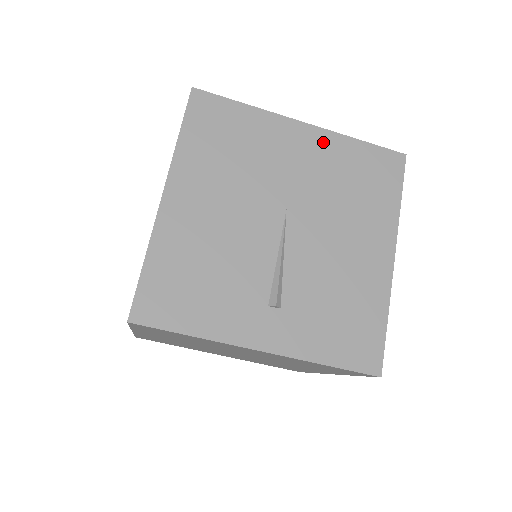
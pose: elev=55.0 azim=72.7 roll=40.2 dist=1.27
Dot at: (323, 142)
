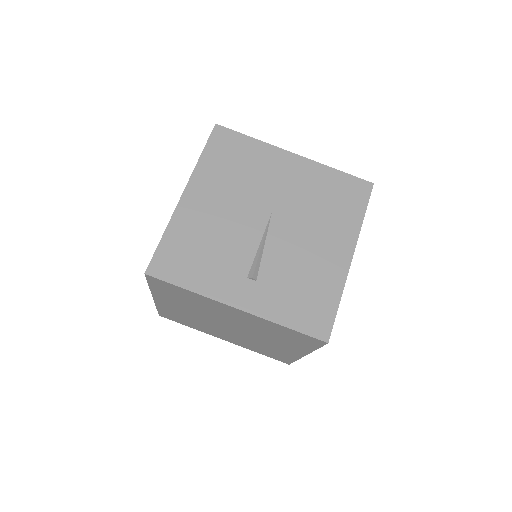
Dot at: (308, 169)
